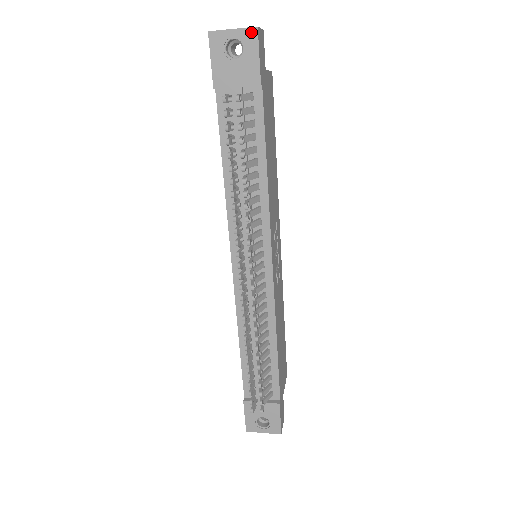
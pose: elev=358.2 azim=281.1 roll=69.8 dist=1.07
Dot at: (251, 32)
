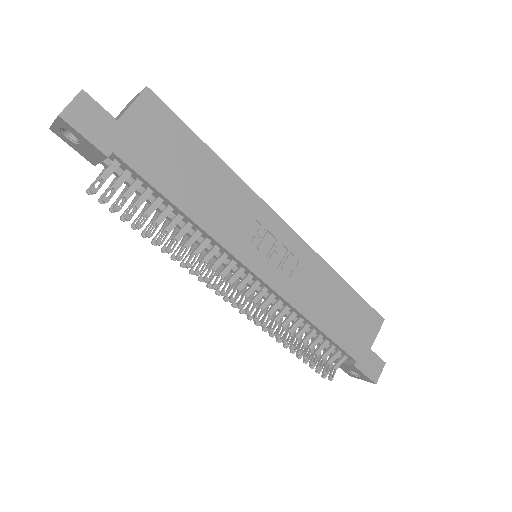
Dot at: (61, 121)
